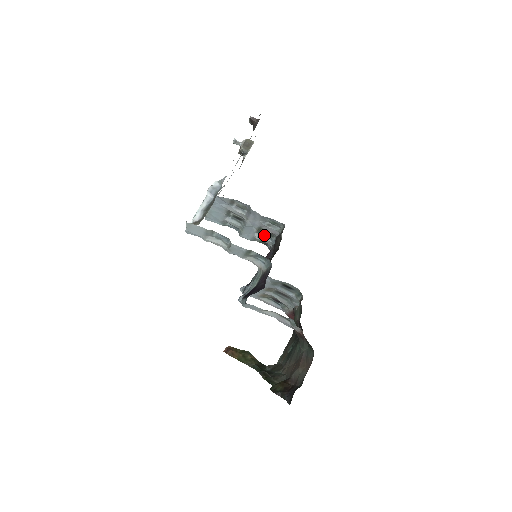
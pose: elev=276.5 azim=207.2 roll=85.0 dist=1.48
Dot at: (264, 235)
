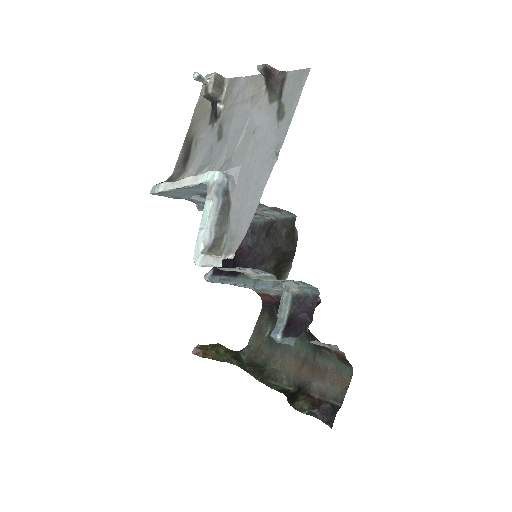
Dot at: occluded
